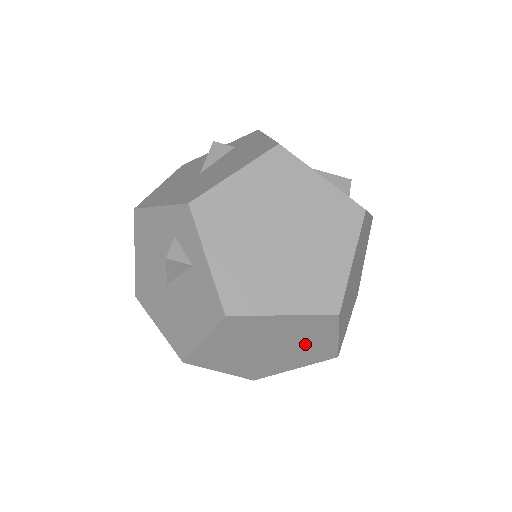
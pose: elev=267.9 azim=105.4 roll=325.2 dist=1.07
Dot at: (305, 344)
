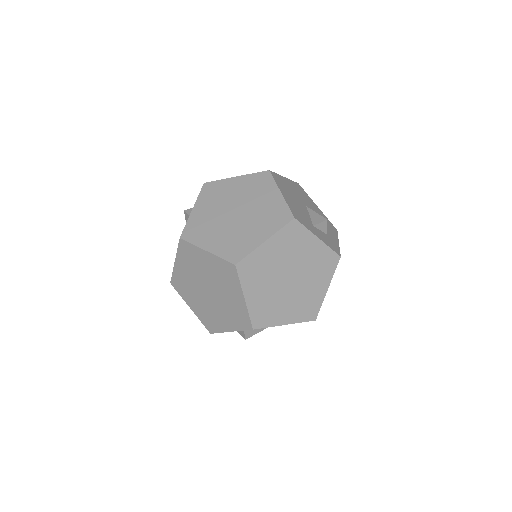
Dot at: (227, 296)
